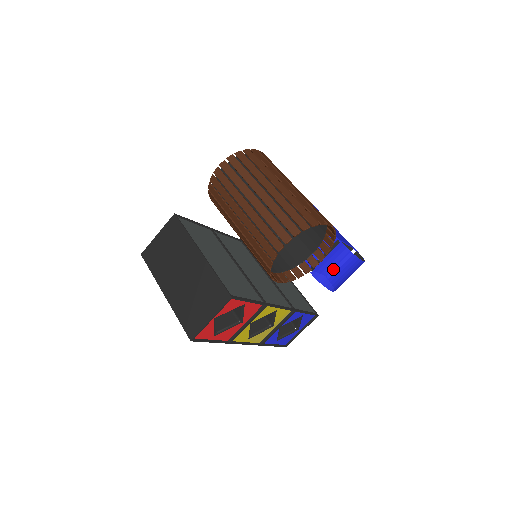
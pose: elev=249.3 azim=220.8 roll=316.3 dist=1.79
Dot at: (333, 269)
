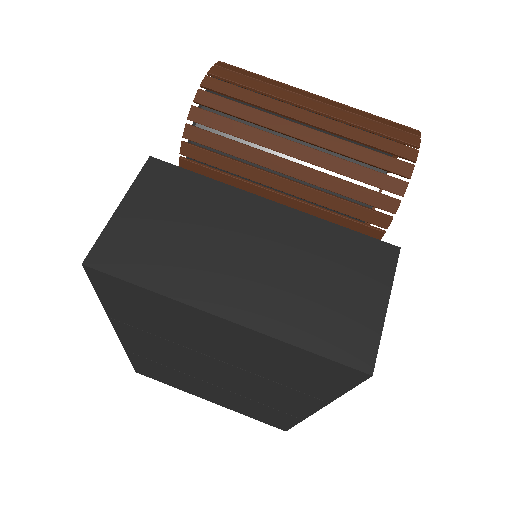
Dot at: occluded
